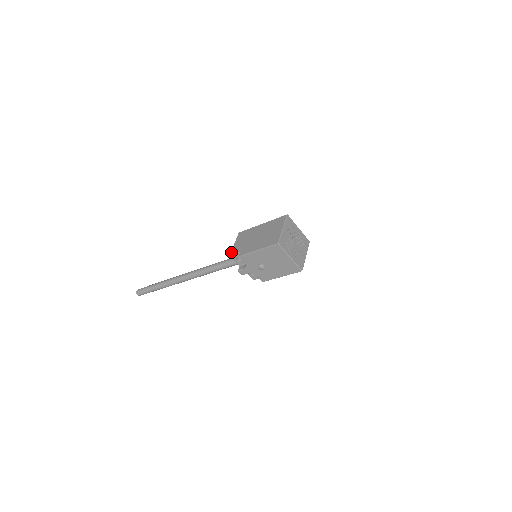
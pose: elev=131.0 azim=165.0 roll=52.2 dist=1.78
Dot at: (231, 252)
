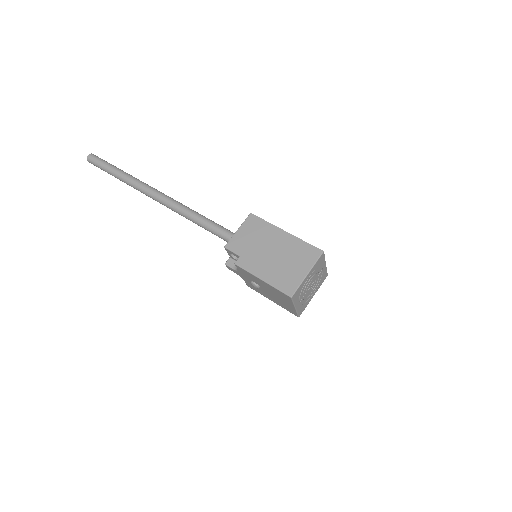
Dot at: (228, 243)
